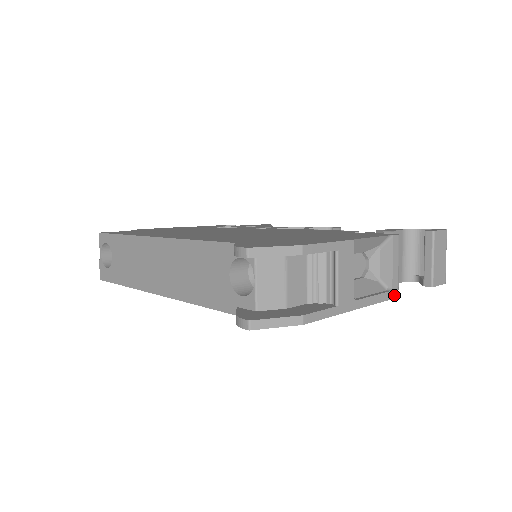
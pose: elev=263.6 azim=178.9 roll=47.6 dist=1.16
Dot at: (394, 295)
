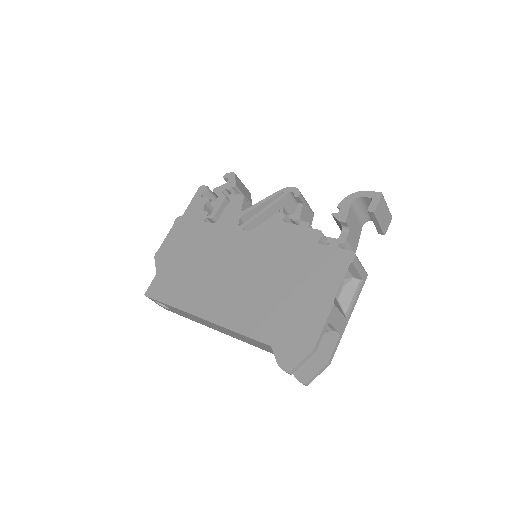
Dot at: (365, 279)
